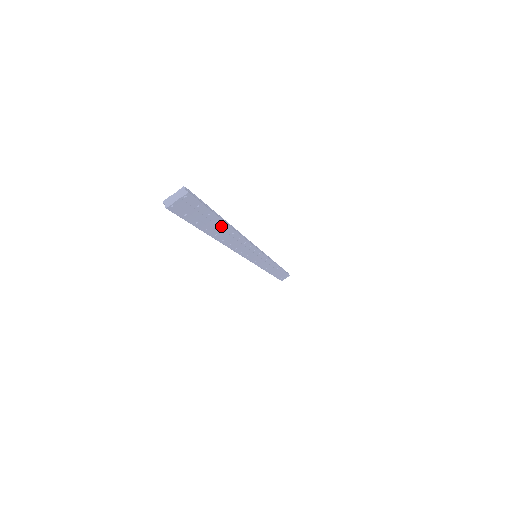
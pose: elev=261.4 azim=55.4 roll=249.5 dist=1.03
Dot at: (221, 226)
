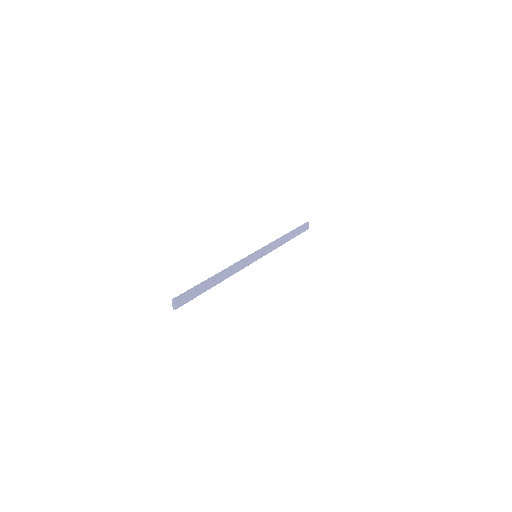
Dot at: (208, 283)
